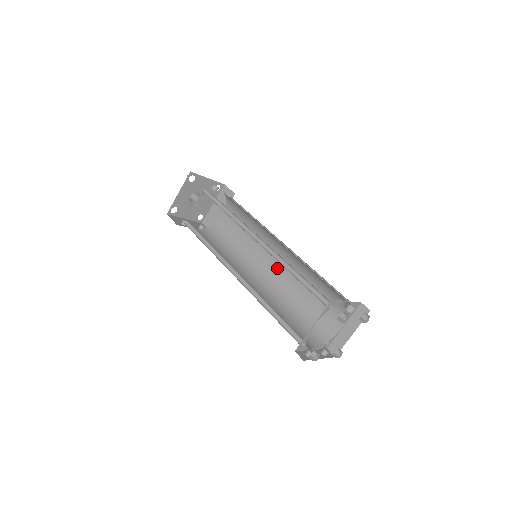
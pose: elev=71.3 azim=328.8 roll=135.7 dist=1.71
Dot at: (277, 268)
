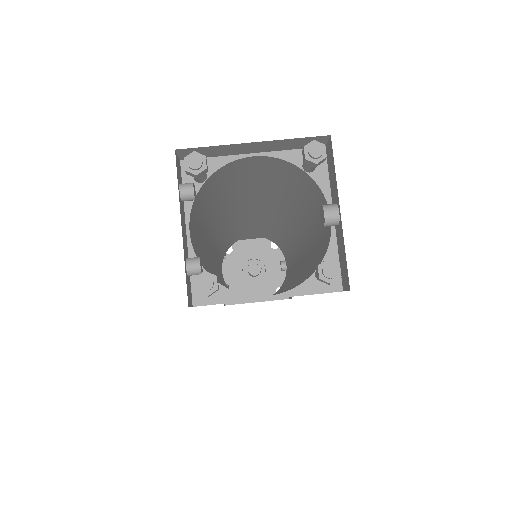
Dot at: occluded
